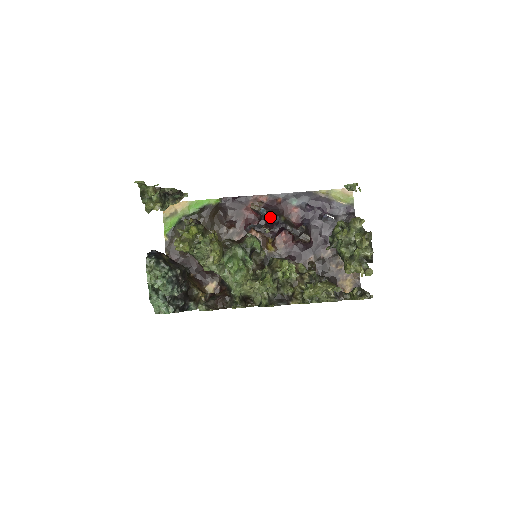
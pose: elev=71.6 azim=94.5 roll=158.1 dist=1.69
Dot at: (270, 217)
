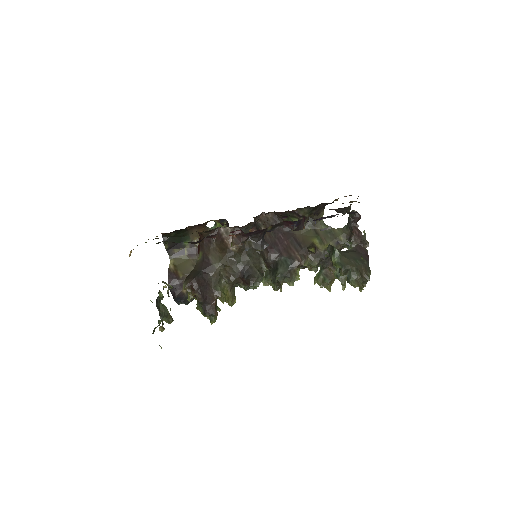
Dot at: occluded
